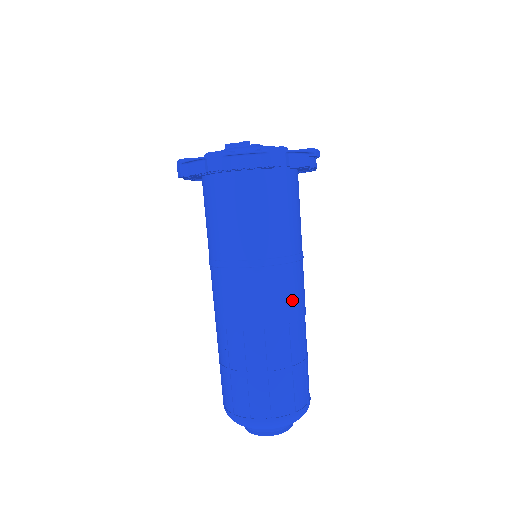
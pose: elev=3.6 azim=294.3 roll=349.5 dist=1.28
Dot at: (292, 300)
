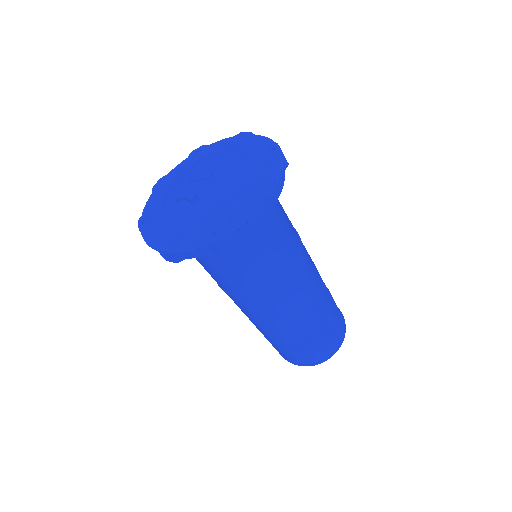
Dot at: (298, 302)
